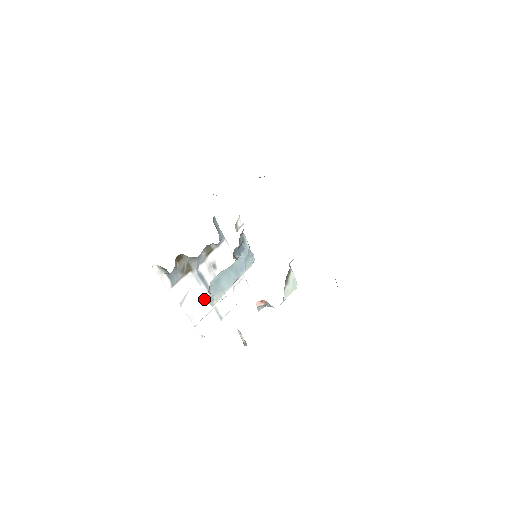
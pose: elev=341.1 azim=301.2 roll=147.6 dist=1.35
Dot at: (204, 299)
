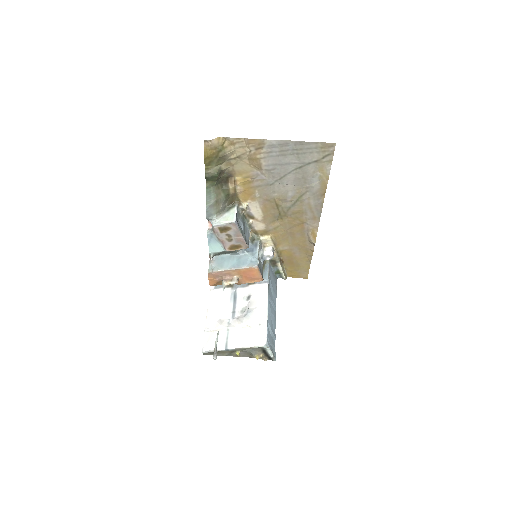
Dot at: (226, 316)
